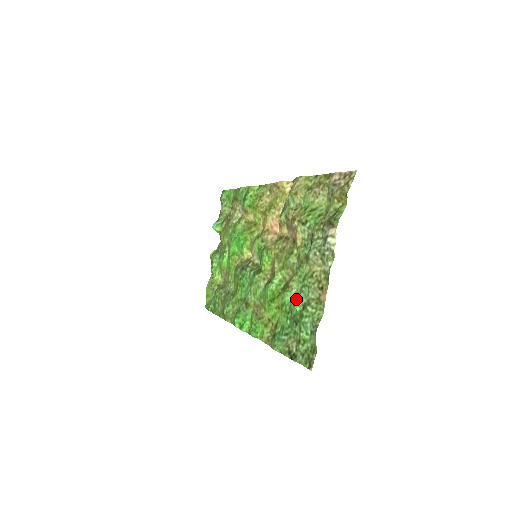
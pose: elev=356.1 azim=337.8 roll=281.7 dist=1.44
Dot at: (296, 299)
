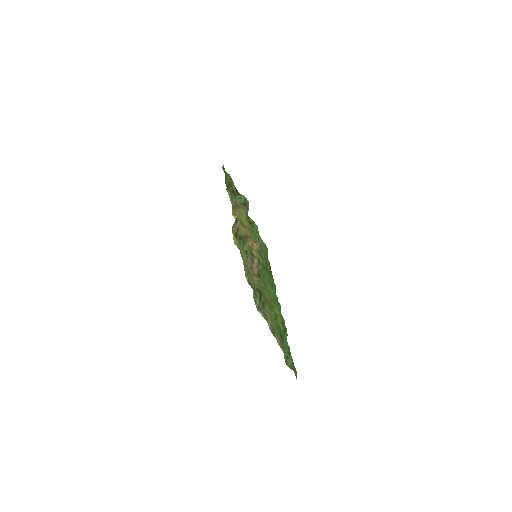
Dot at: occluded
